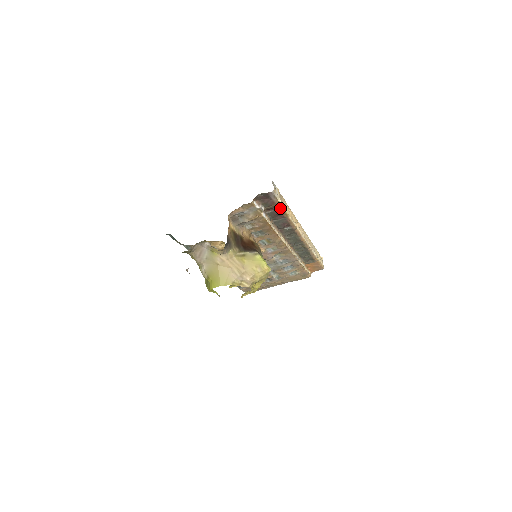
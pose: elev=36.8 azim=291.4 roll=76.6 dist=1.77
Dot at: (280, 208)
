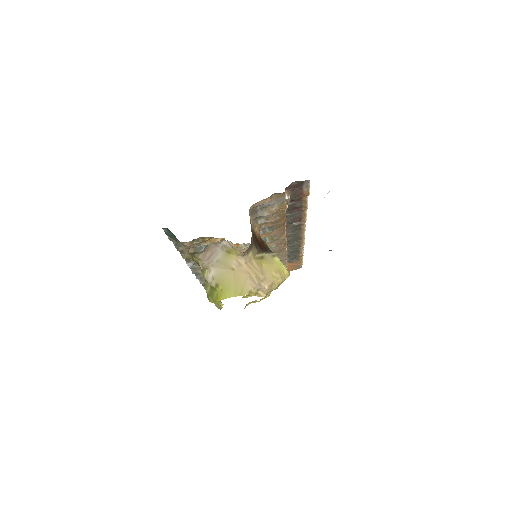
Dot at: (304, 200)
